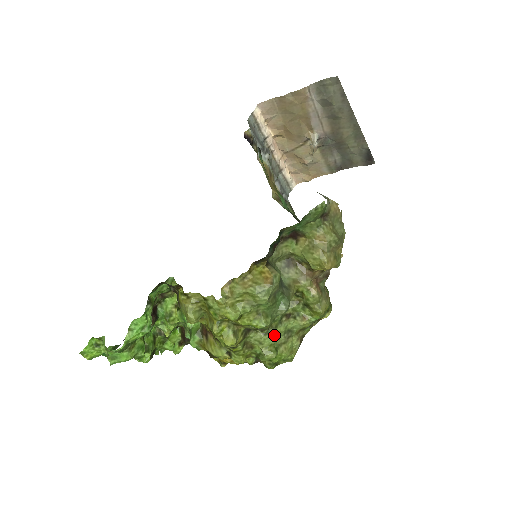
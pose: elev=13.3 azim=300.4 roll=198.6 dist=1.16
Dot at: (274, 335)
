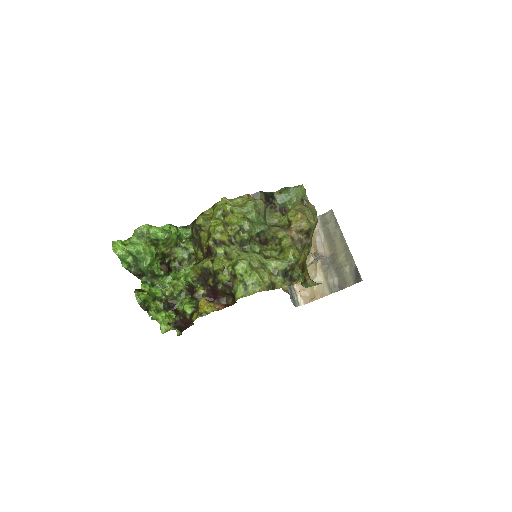
Dot at: (251, 256)
